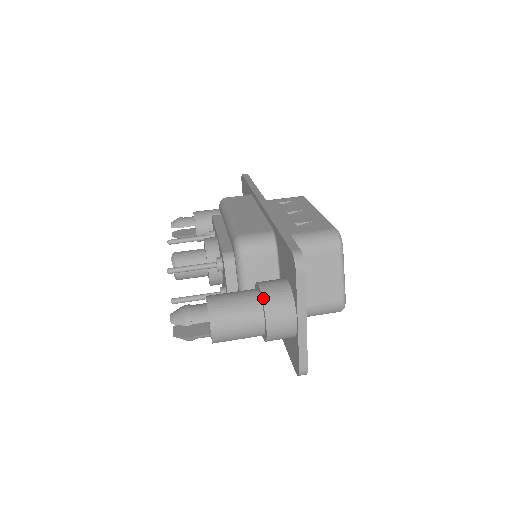
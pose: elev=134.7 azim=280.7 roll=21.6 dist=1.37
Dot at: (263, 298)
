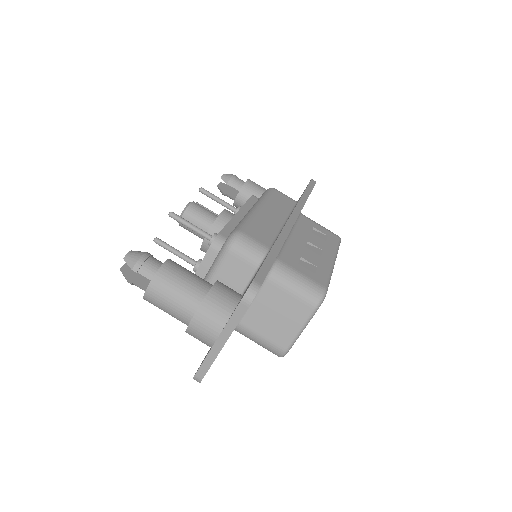
Dot at: (206, 298)
